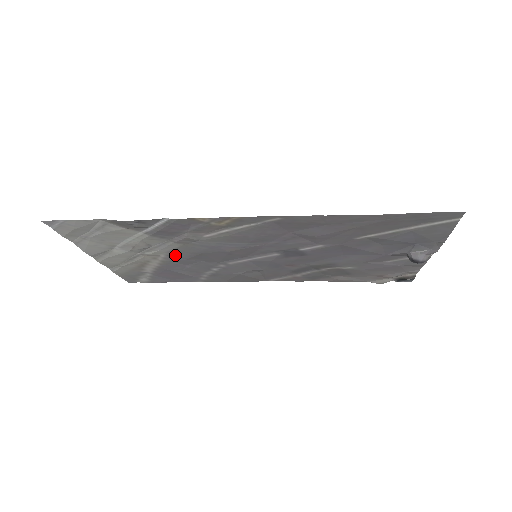
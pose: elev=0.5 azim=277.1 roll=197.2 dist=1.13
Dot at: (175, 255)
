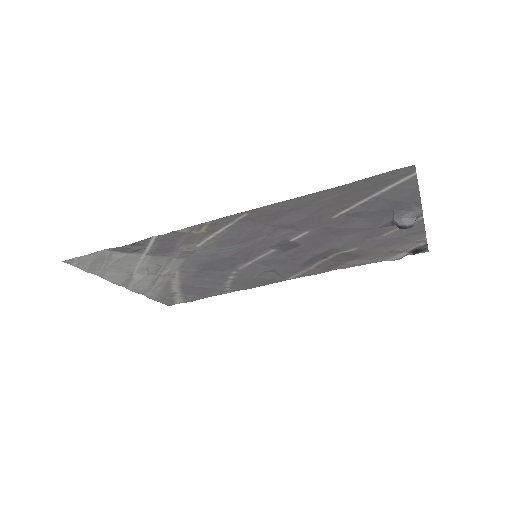
Dot at: (187, 270)
